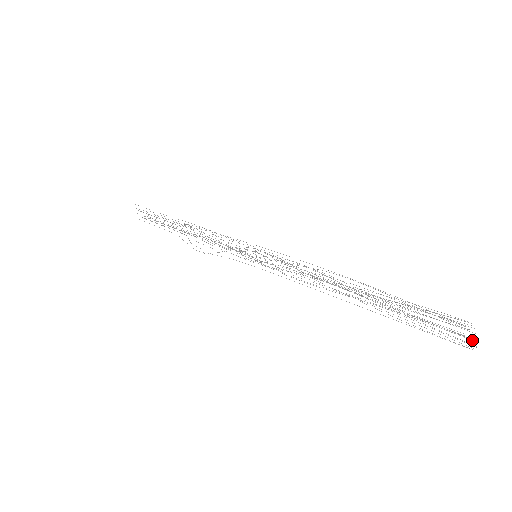
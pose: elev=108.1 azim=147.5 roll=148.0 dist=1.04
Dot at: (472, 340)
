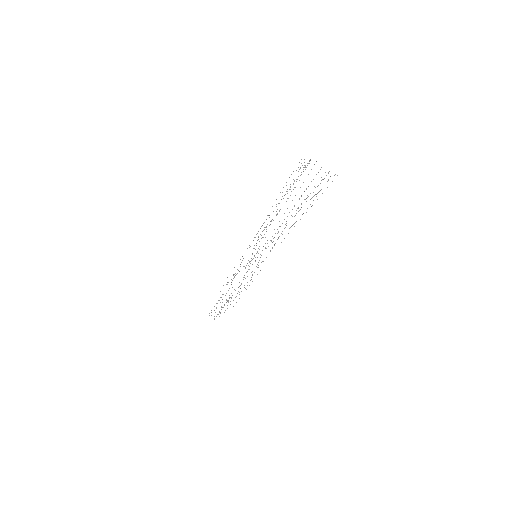
Dot at: occluded
